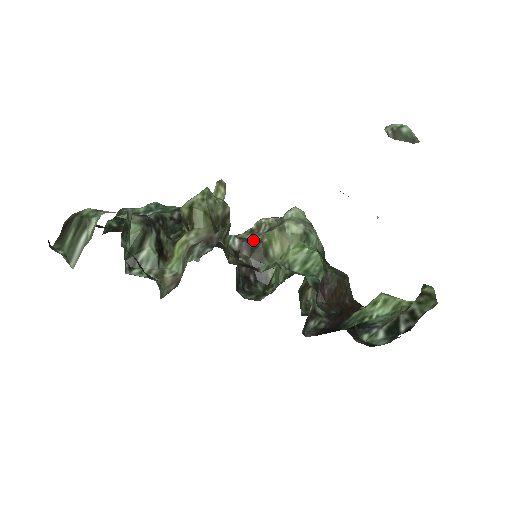
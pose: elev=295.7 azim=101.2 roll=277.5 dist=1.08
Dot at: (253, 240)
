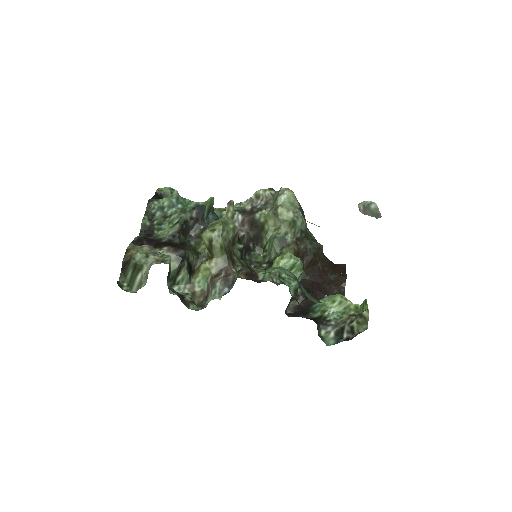
Dot at: (253, 217)
